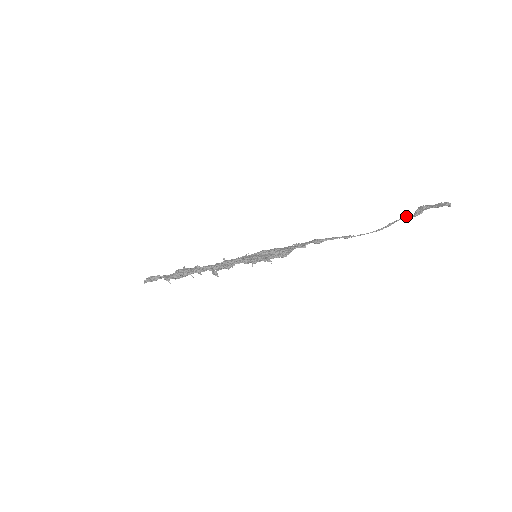
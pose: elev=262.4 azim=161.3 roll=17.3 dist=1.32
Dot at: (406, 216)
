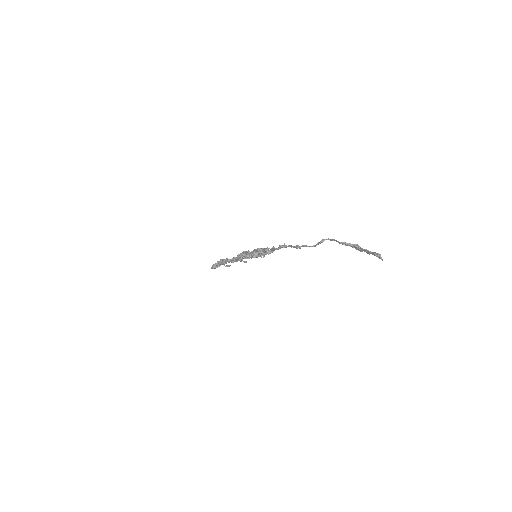
Dot at: (334, 240)
